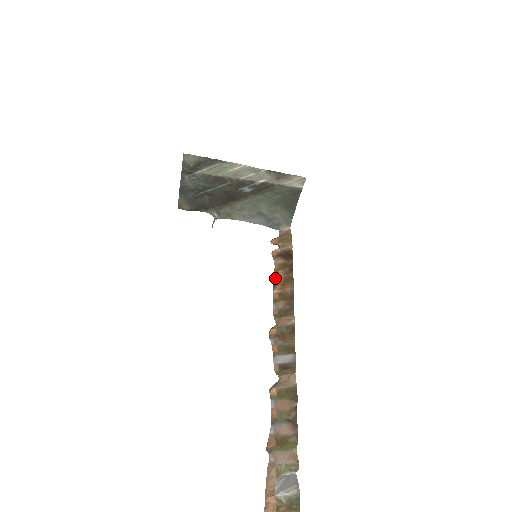
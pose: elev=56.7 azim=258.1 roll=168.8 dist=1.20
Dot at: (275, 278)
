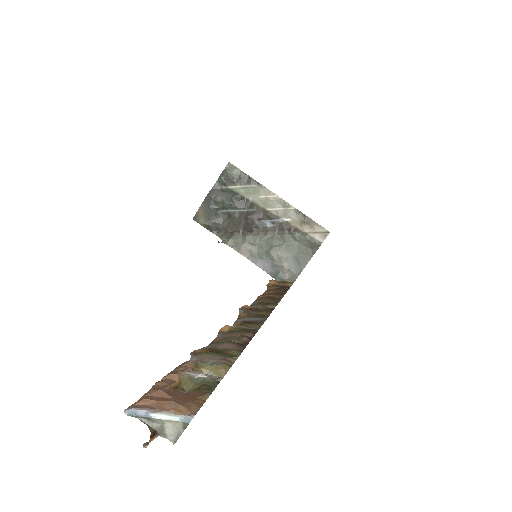
Dot at: (264, 293)
